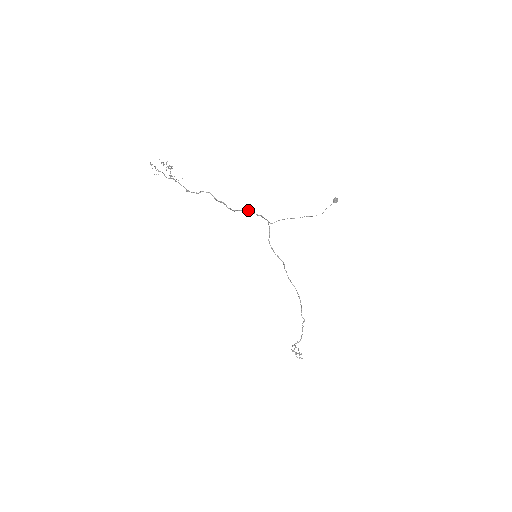
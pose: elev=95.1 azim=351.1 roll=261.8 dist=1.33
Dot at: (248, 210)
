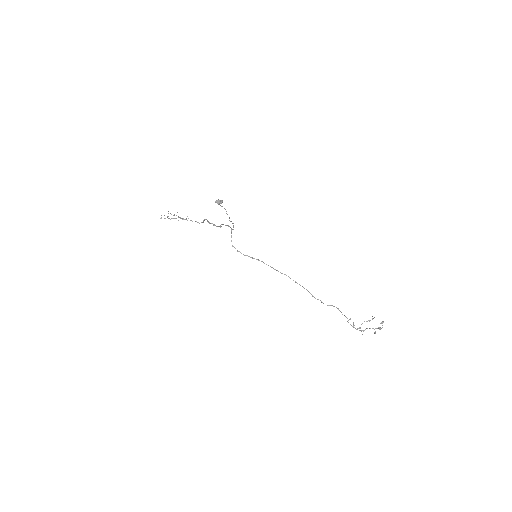
Dot at: (221, 224)
